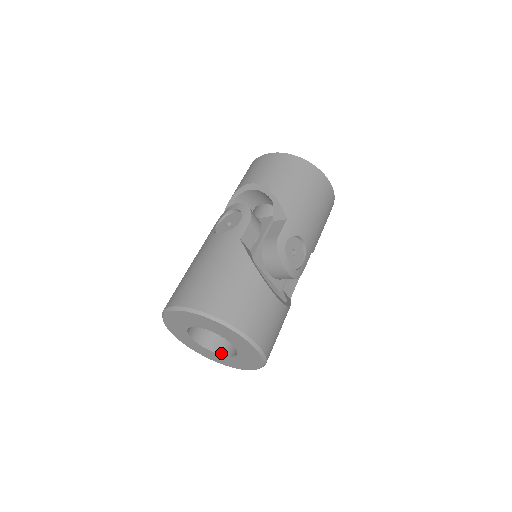
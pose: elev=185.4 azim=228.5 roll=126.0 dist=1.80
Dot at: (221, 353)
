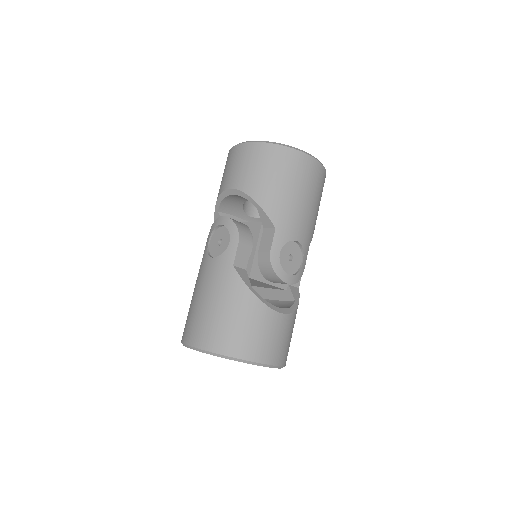
Dot at: occluded
